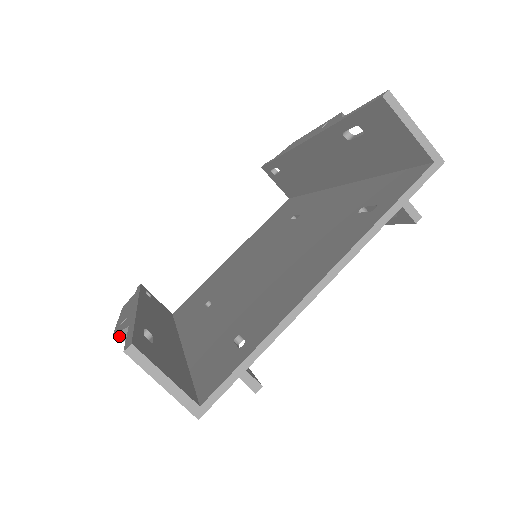
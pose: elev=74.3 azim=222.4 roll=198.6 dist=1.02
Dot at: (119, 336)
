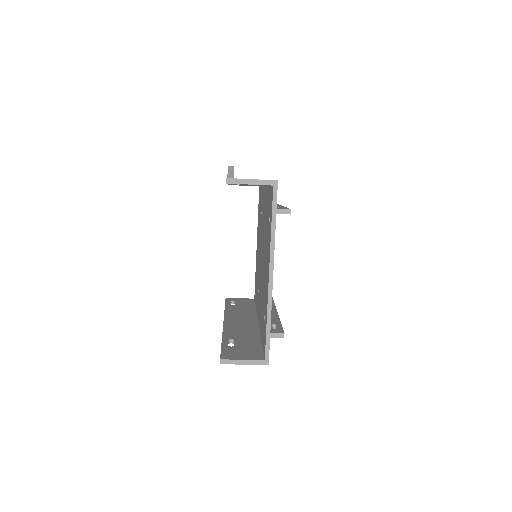
Dot at: occluded
